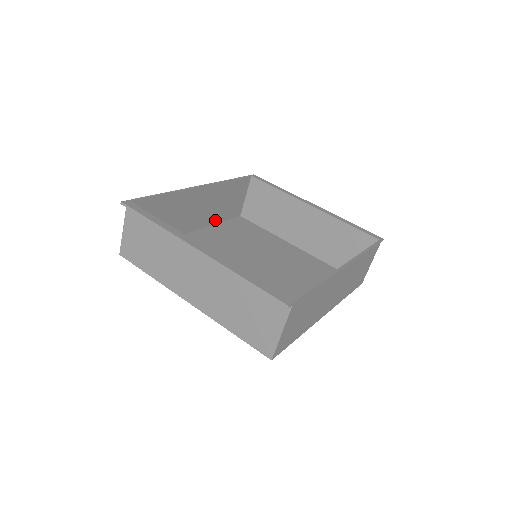
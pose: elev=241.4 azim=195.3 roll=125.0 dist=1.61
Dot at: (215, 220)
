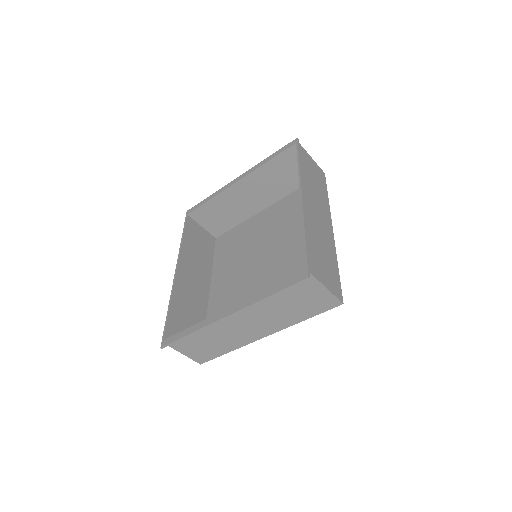
Dot at: (209, 265)
